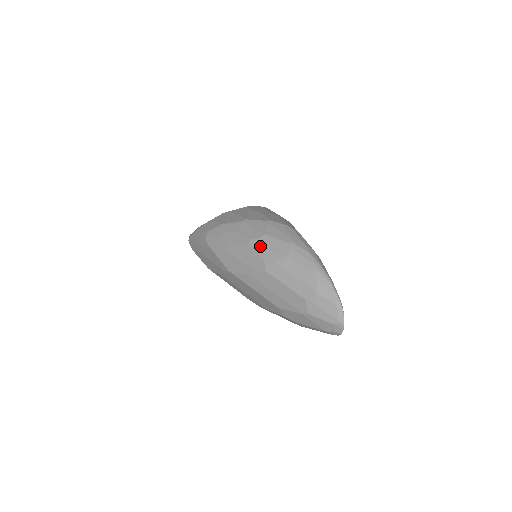
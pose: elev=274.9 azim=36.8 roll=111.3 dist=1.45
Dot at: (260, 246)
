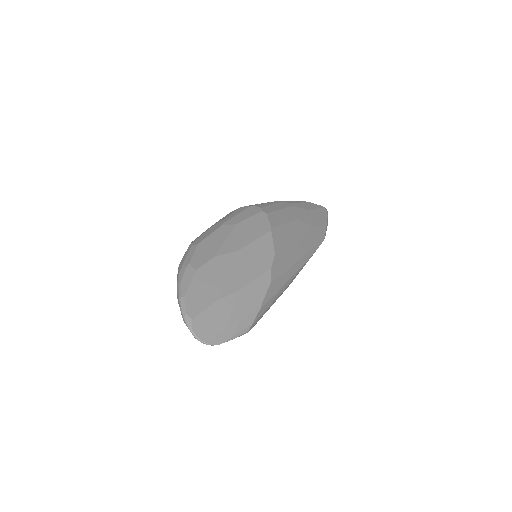
Dot at: occluded
